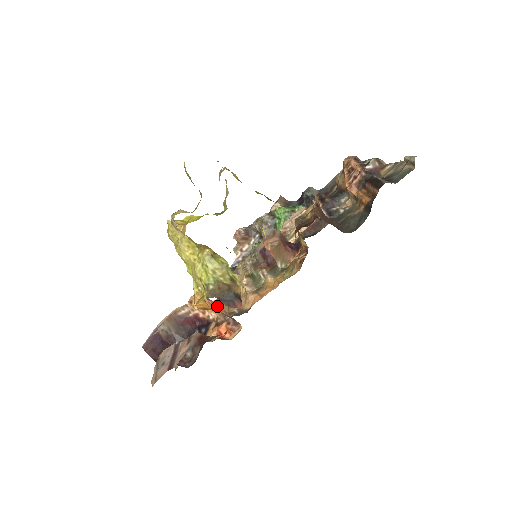
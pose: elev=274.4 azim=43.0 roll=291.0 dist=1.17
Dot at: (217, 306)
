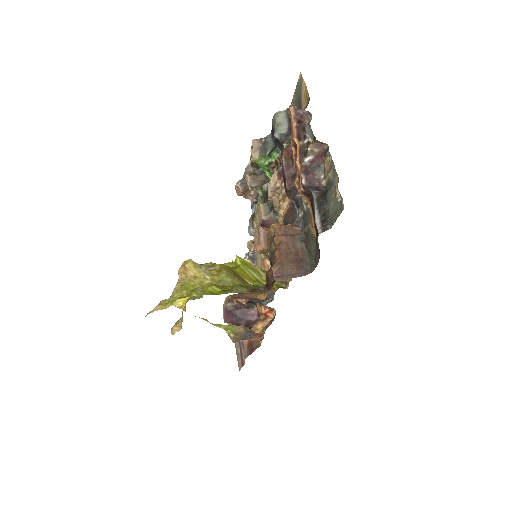
Dot at: occluded
